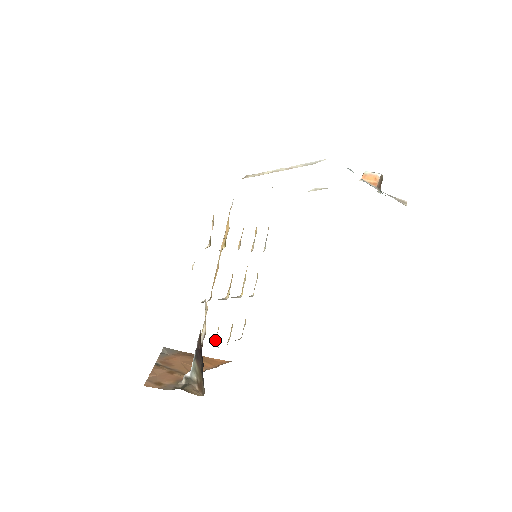
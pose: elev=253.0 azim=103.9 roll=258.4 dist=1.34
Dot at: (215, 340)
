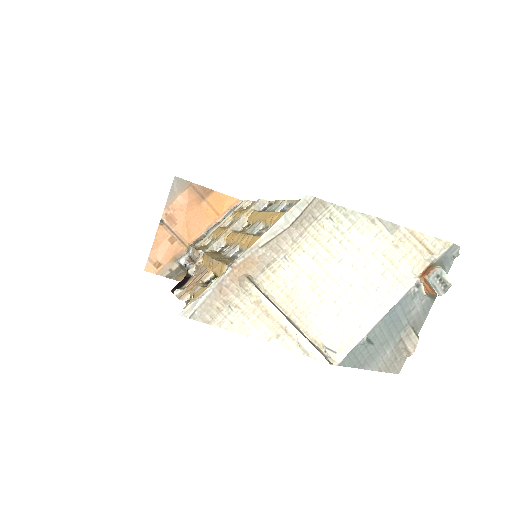
Dot at: (213, 239)
